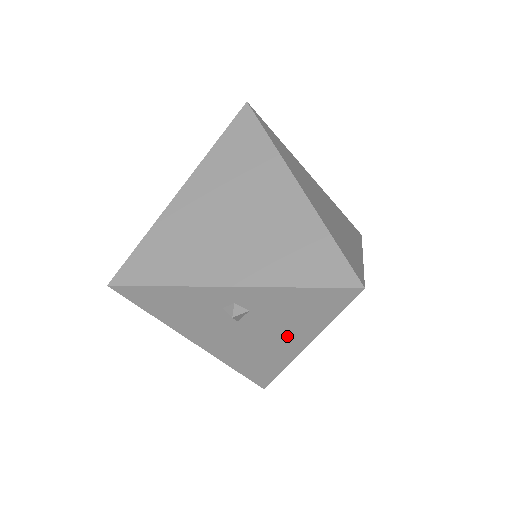
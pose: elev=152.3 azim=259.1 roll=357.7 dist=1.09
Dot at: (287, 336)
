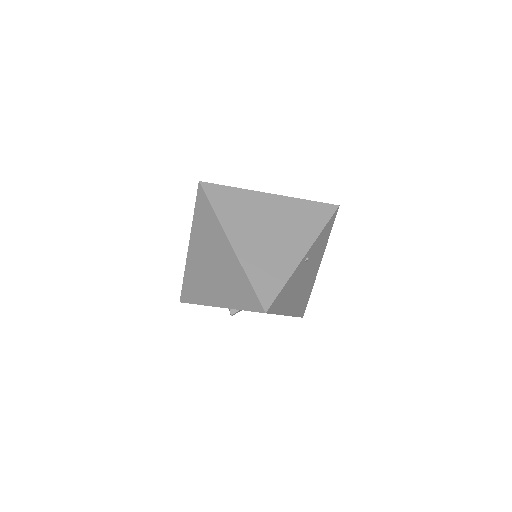
Dot at: occluded
